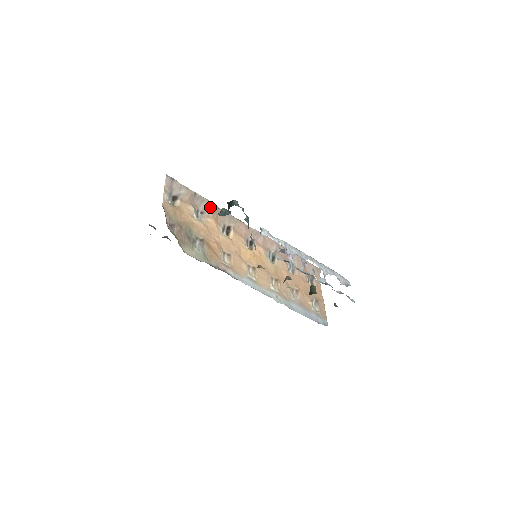
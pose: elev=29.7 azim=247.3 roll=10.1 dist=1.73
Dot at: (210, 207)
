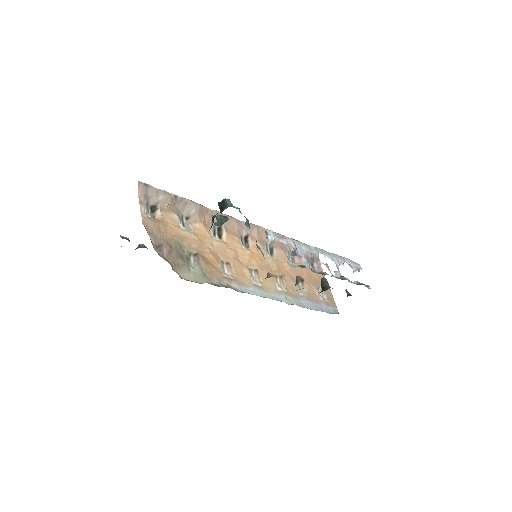
Dot at: (195, 209)
